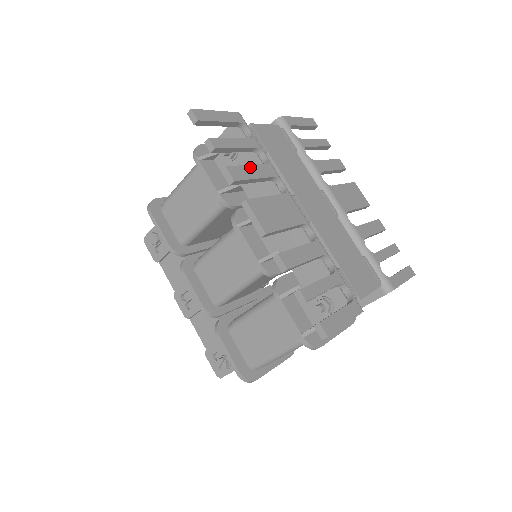
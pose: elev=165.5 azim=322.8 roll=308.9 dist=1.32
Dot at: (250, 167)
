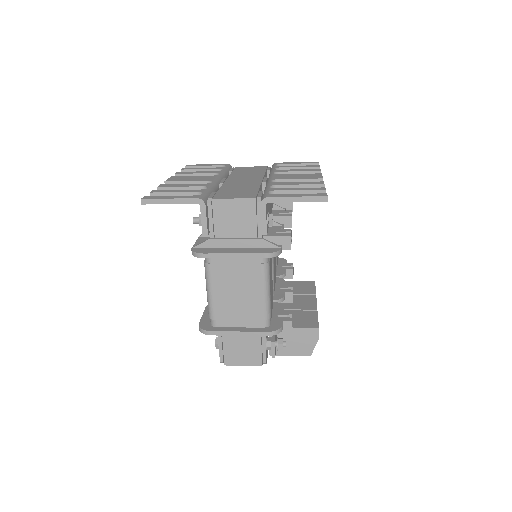
Dot at: (198, 172)
